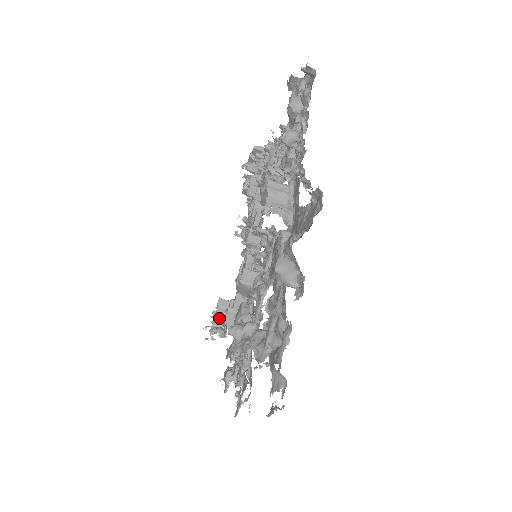
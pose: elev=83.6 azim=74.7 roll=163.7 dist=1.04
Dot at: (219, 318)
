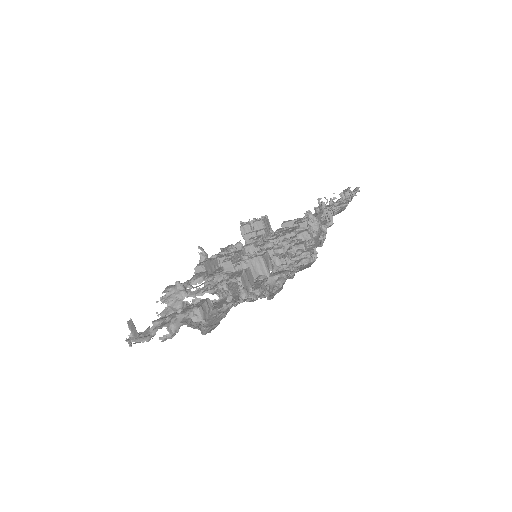
Dot at: (250, 227)
